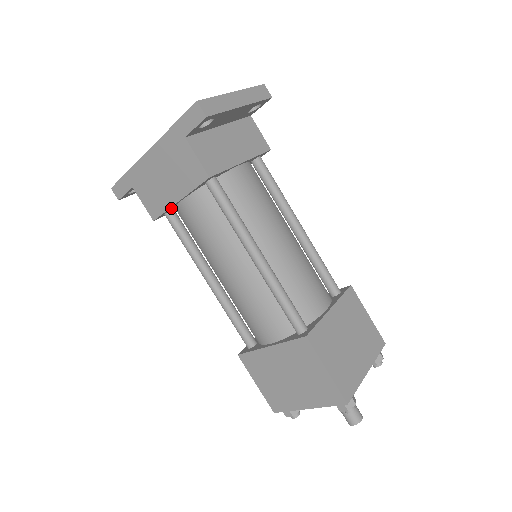
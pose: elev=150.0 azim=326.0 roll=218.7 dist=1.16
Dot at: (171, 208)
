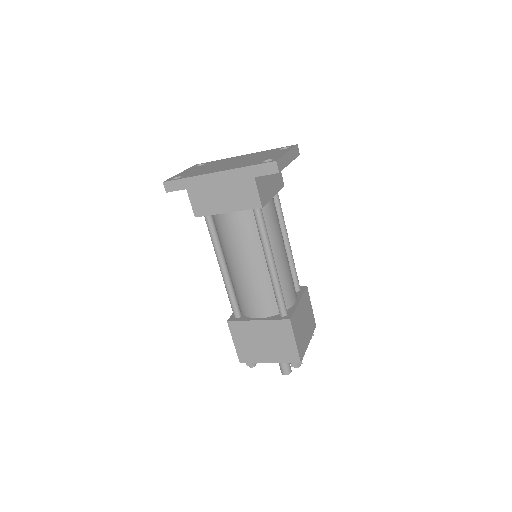
Dot at: (214, 213)
